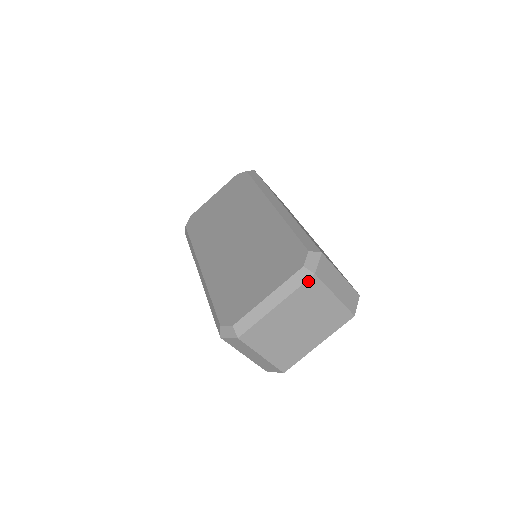
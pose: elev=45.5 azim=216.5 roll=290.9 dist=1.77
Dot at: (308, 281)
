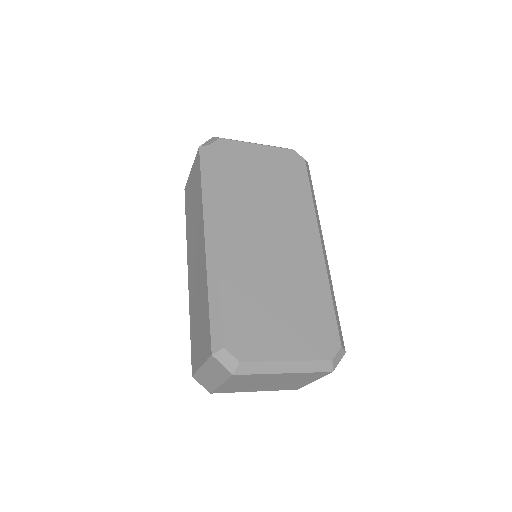
Dot at: (323, 372)
